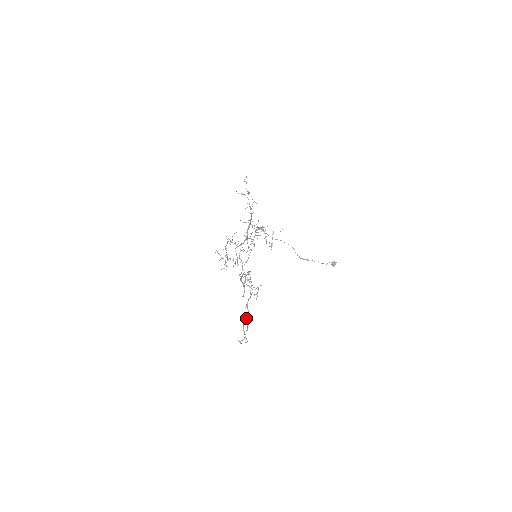
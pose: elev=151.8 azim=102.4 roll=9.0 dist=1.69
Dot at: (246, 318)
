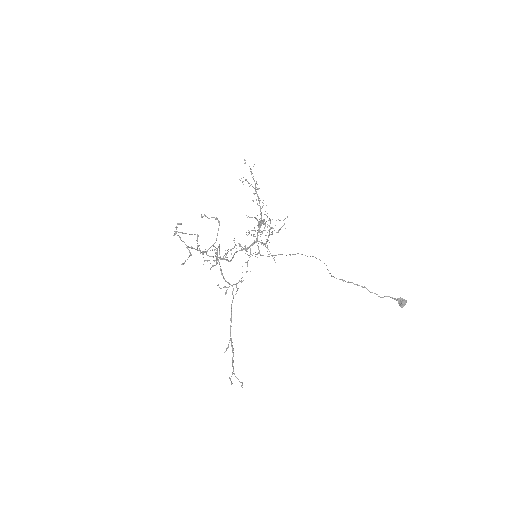
Dot at: (230, 336)
